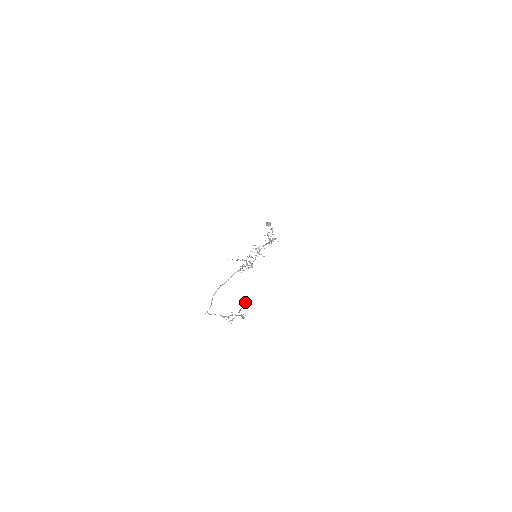
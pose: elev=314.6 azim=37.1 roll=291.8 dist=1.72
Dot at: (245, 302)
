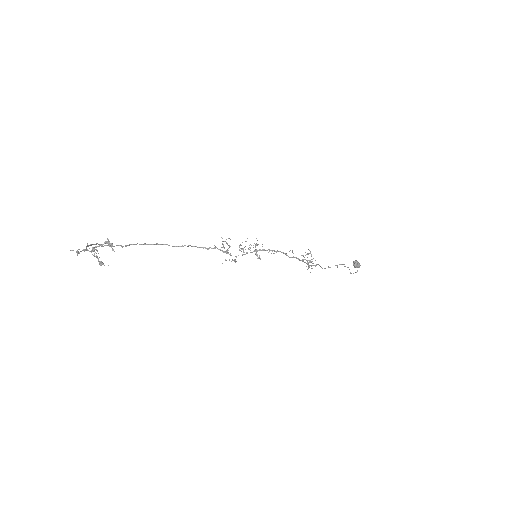
Dot at: (108, 244)
